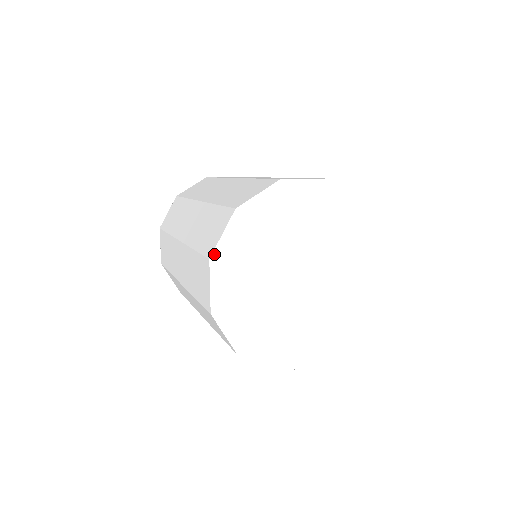
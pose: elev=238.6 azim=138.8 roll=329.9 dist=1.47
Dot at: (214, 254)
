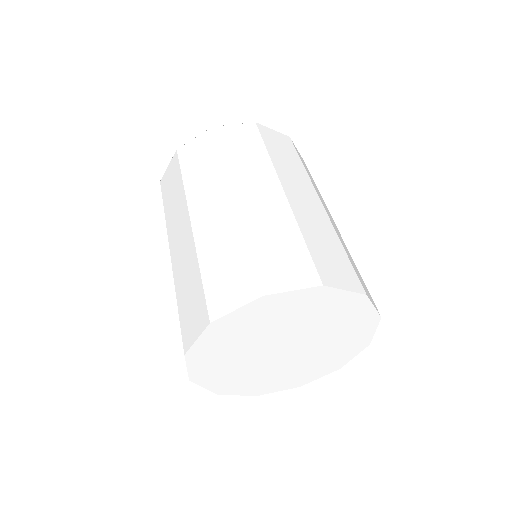
Dot at: (270, 296)
